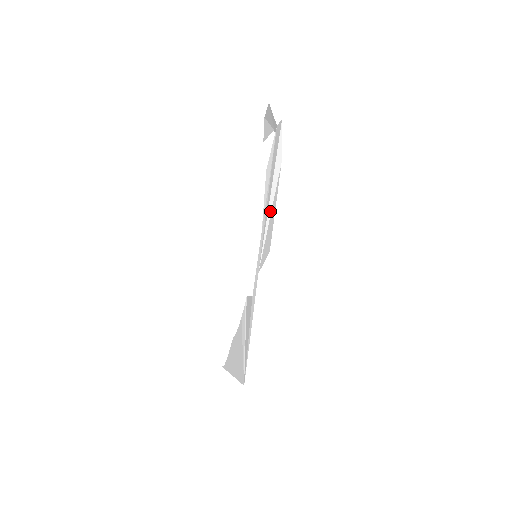
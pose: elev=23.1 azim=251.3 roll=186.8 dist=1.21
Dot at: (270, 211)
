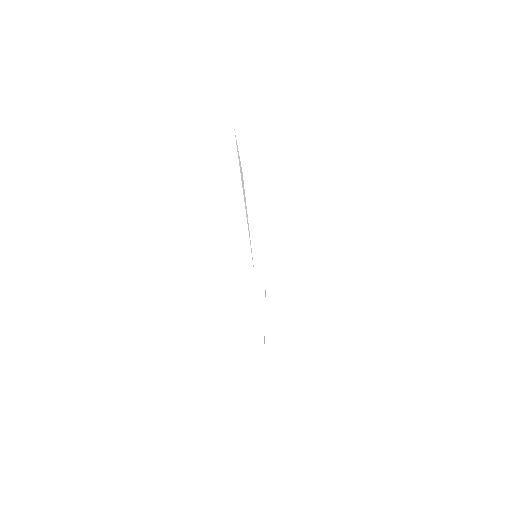
Dot at: (247, 220)
